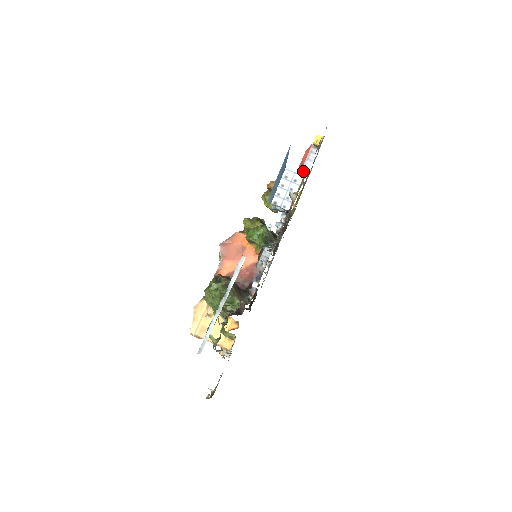
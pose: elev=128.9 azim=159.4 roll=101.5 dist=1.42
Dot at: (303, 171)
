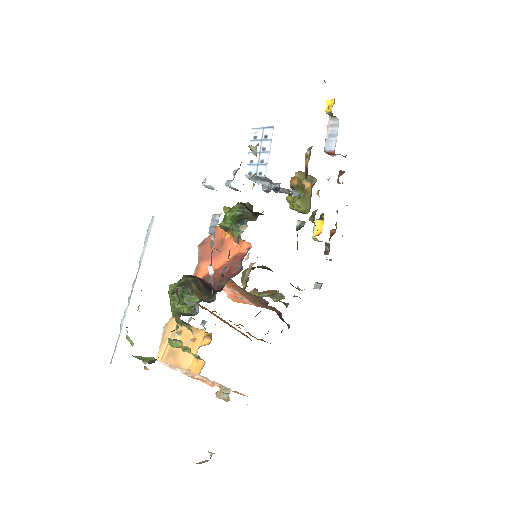
Dot at: (328, 152)
